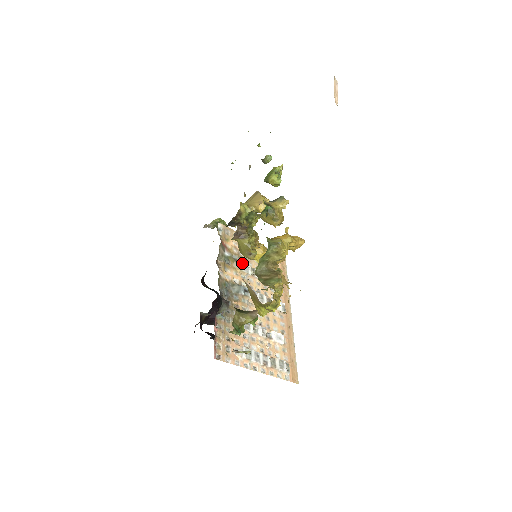
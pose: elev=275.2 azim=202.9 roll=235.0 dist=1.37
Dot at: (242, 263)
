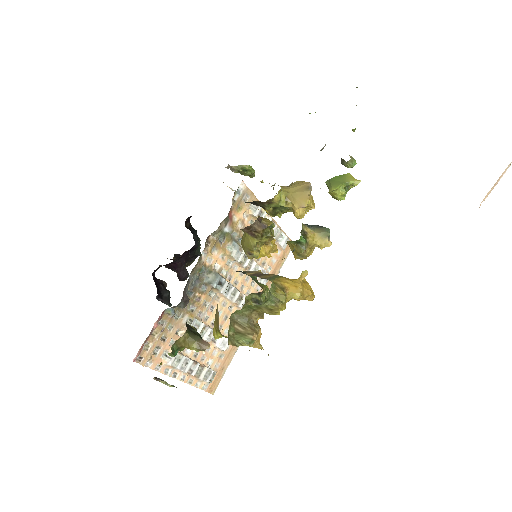
Dot at: (238, 246)
